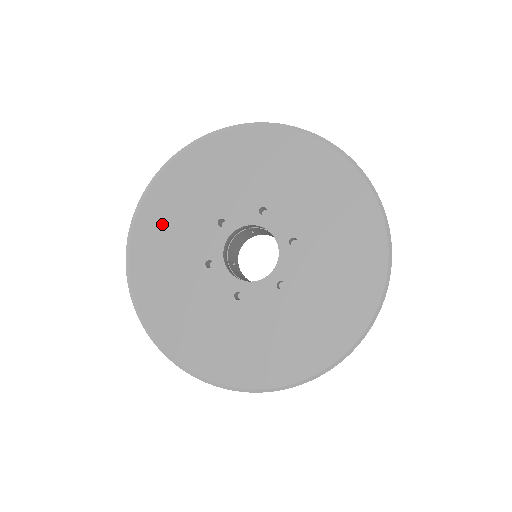
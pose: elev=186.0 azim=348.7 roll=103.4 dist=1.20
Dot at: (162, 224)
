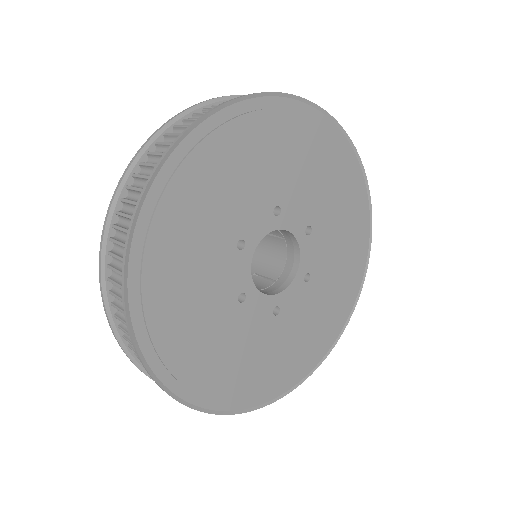
Dot at: (172, 284)
